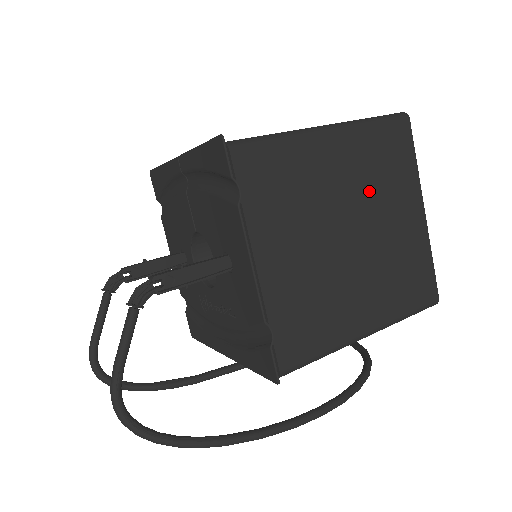
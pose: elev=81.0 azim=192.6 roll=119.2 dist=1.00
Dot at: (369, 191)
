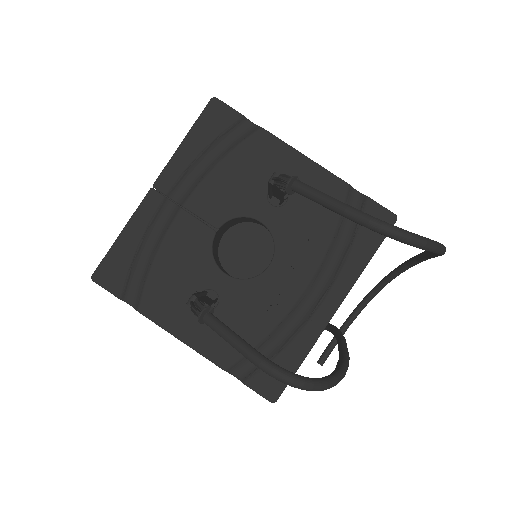
Dot at: occluded
